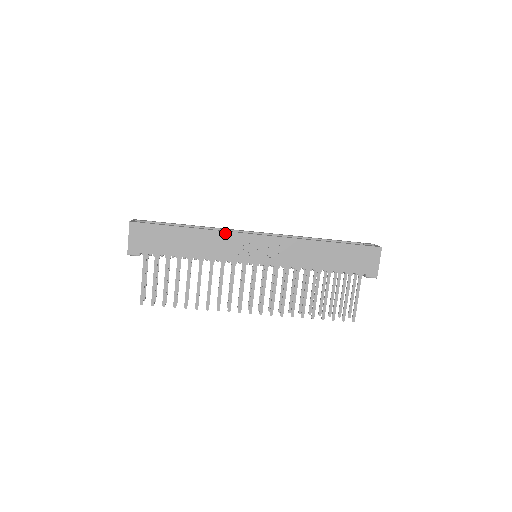
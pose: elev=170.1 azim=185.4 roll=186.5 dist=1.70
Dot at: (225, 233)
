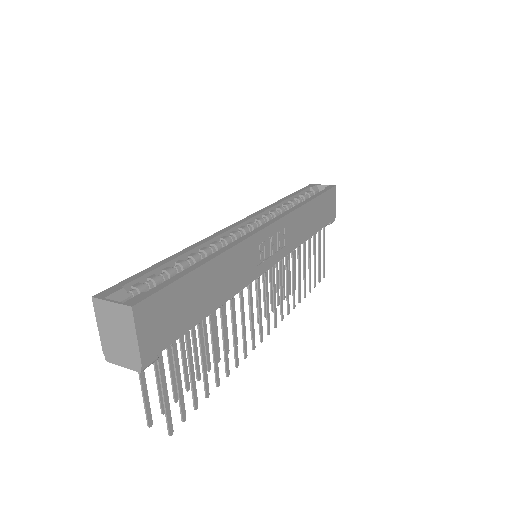
Dot at: (243, 243)
